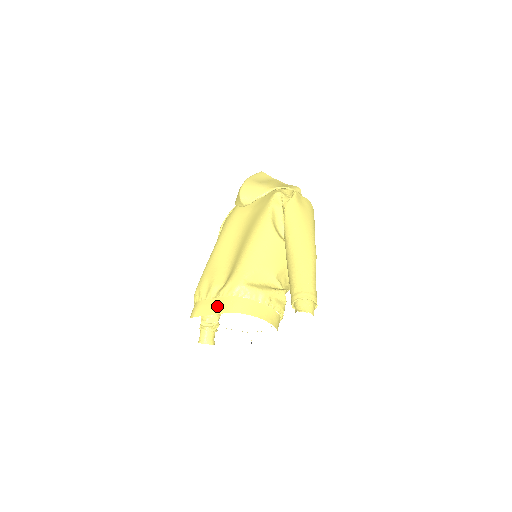
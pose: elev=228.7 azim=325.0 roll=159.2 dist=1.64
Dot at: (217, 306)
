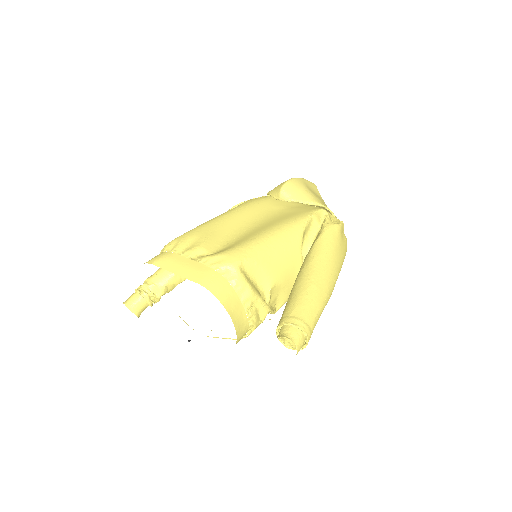
Dot at: (190, 269)
